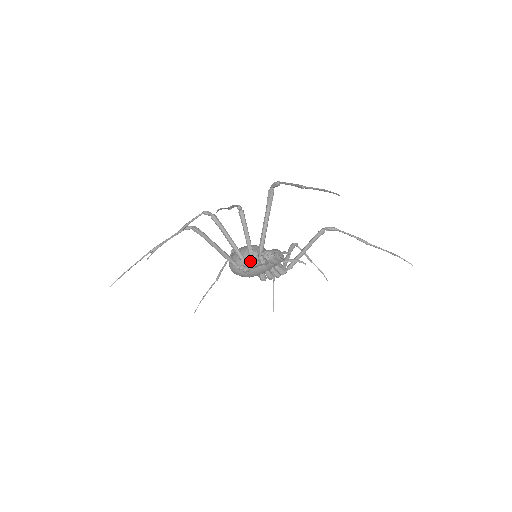
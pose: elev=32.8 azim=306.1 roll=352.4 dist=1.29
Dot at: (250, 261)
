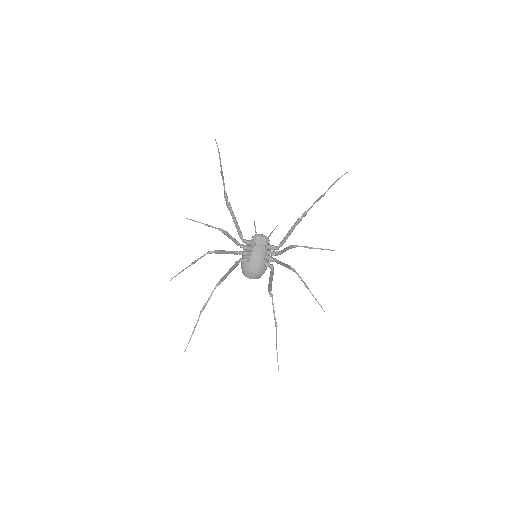
Dot at: occluded
